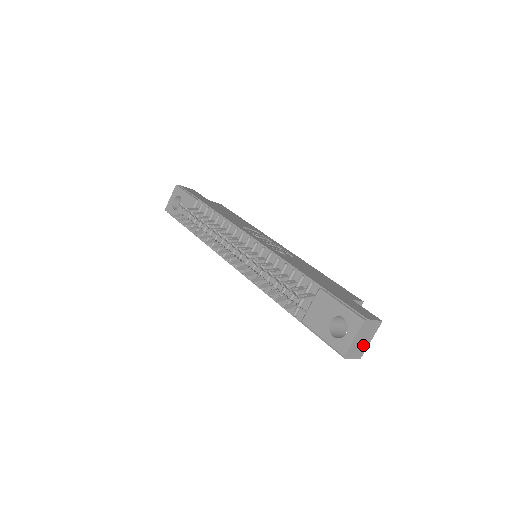
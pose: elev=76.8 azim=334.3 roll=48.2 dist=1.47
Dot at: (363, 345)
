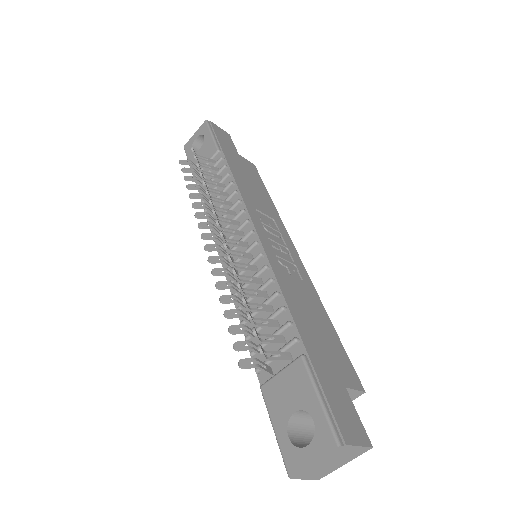
Dot at: (329, 467)
